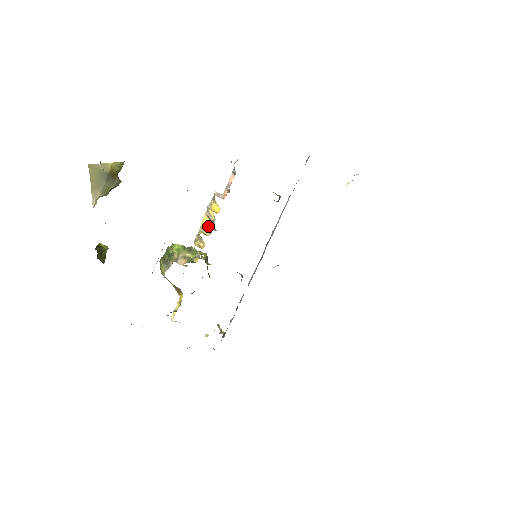
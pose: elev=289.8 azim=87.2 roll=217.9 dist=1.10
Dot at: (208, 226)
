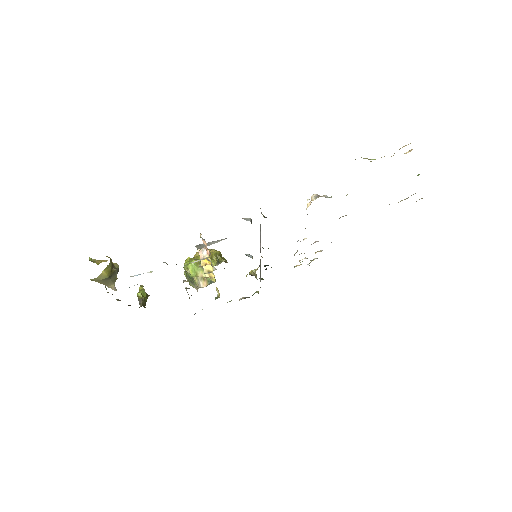
Dot at: occluded
